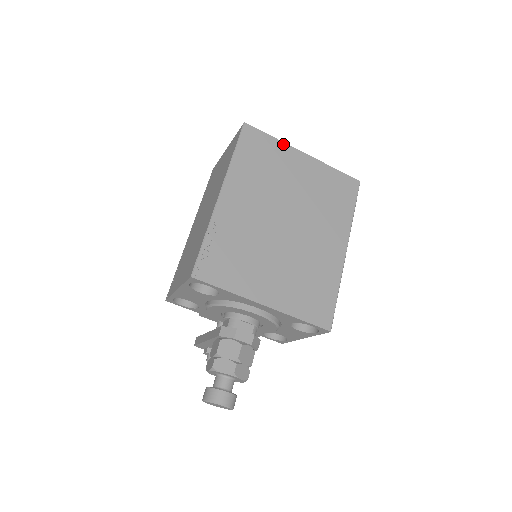
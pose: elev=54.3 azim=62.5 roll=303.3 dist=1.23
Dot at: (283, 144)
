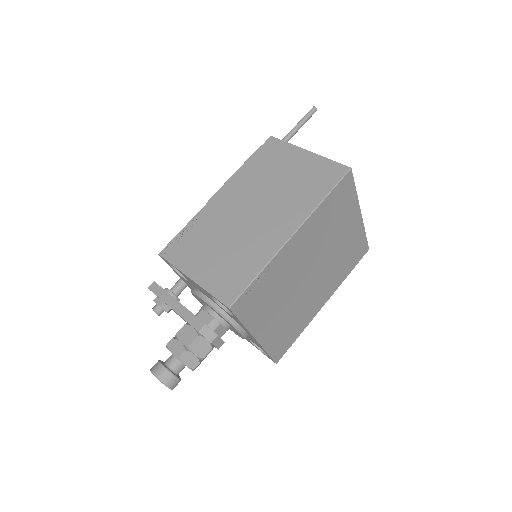
Dot at: (357, 200)
